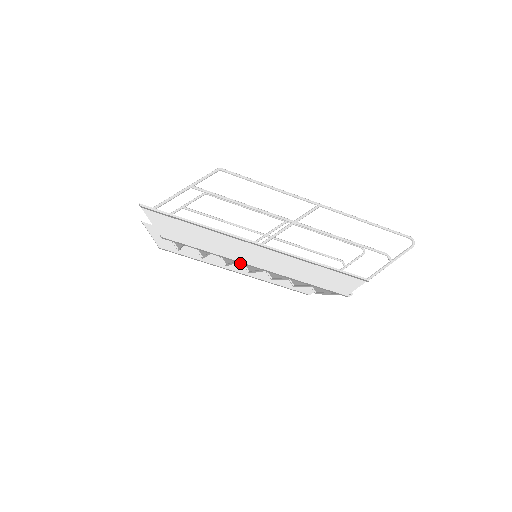
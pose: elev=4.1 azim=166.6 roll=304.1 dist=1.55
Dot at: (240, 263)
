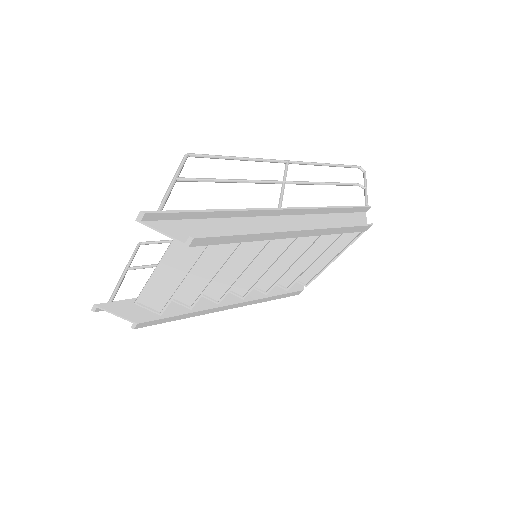
Dot at: (228, 294)
